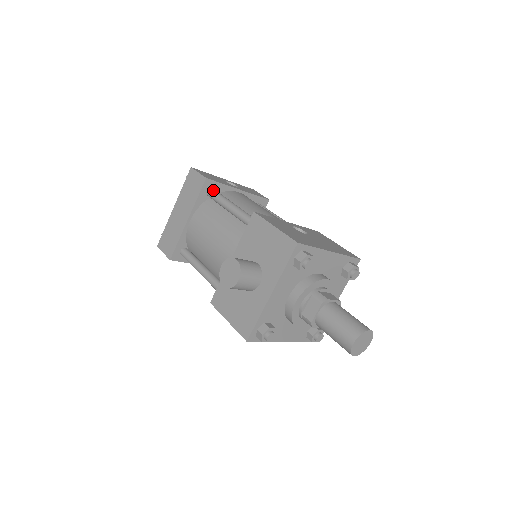
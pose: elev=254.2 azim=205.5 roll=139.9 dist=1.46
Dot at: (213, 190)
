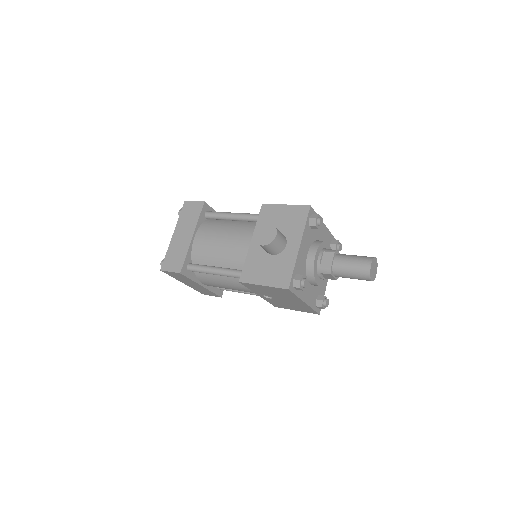
Dot at: (210, 211)
